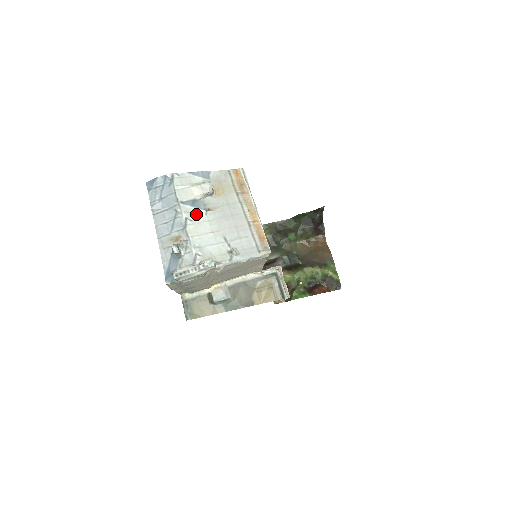
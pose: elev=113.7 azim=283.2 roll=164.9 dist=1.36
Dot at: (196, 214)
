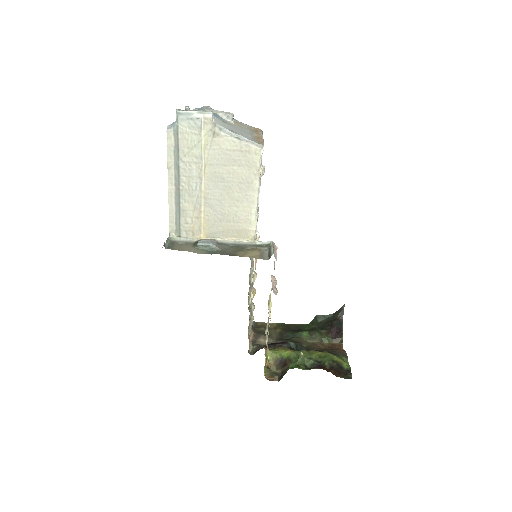
Dot at: (214, 118)
